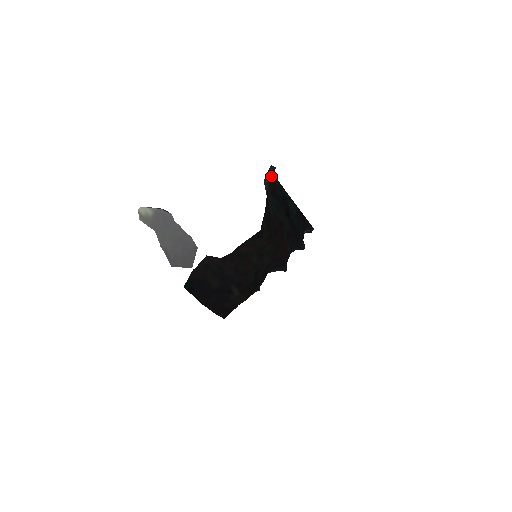
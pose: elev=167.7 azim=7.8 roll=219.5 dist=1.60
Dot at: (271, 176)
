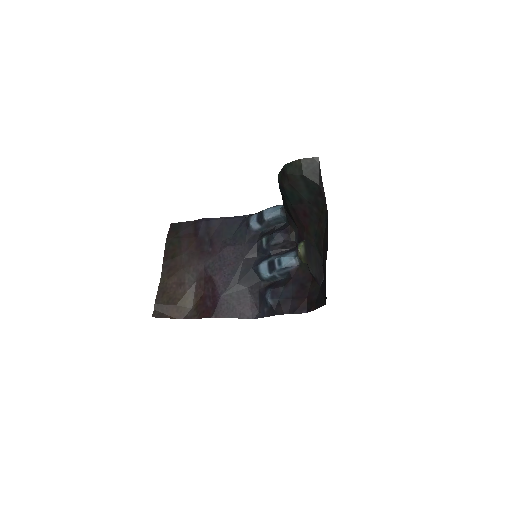
Dot at: (318, 166)
